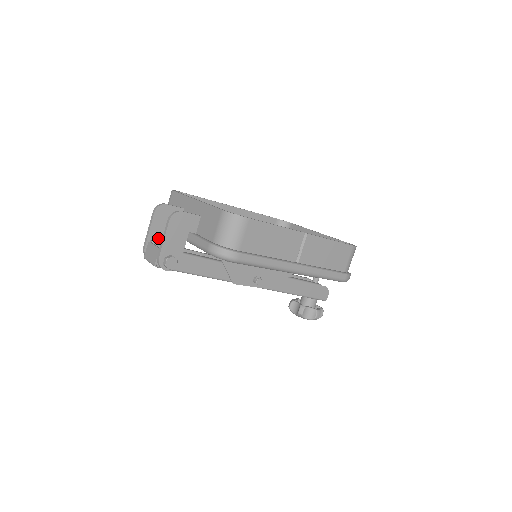
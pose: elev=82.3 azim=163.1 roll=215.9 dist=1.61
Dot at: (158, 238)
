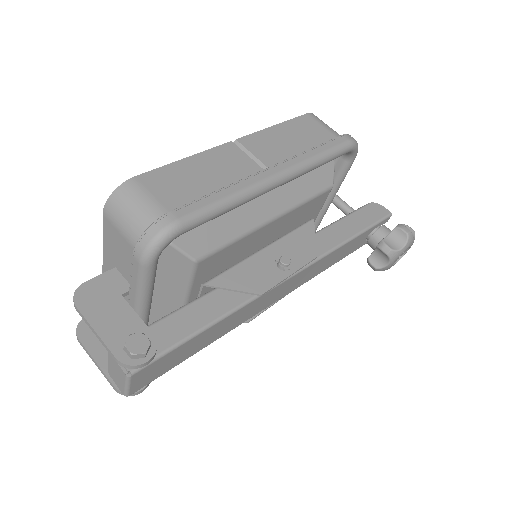
Dot at: occluded
